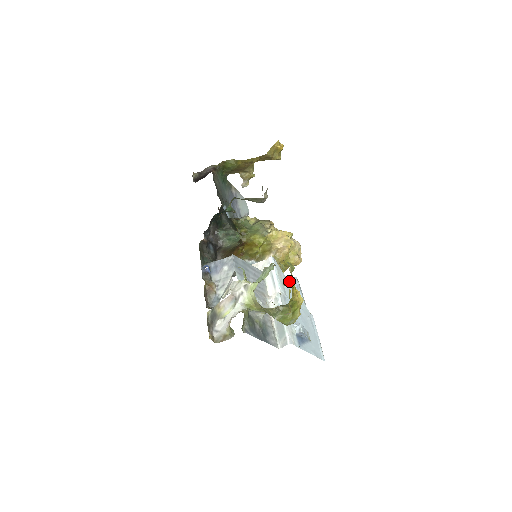
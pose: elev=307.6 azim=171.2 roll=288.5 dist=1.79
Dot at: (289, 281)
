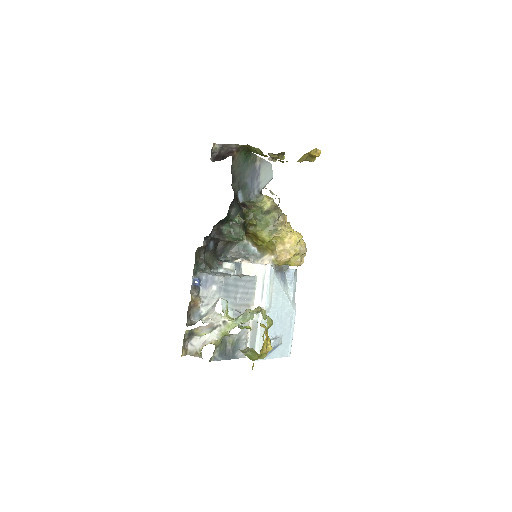
Dot at: (286, 271)
